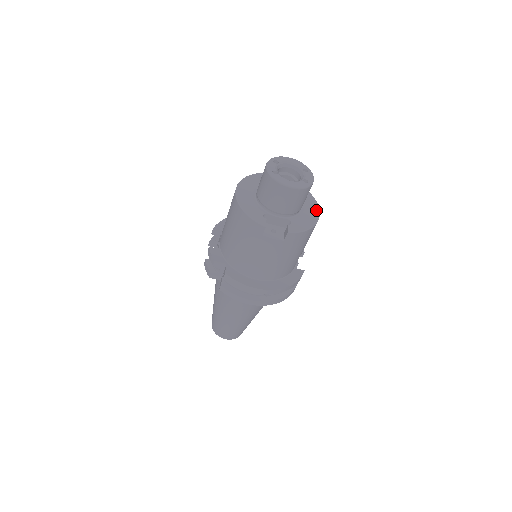
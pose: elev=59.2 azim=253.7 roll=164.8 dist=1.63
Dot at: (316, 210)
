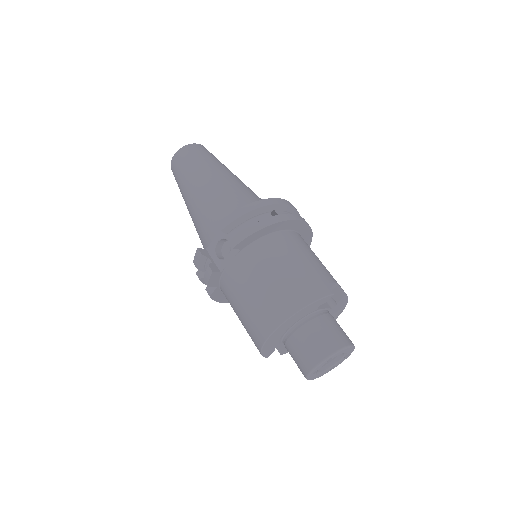
Dot at: occluded
